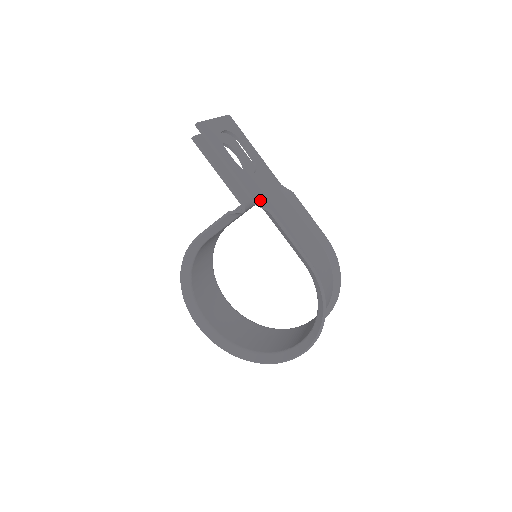
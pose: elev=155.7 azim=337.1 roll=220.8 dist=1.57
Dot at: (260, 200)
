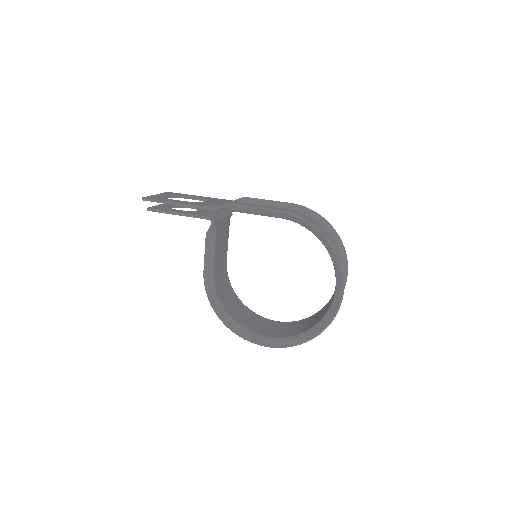
Dot at: occluded
